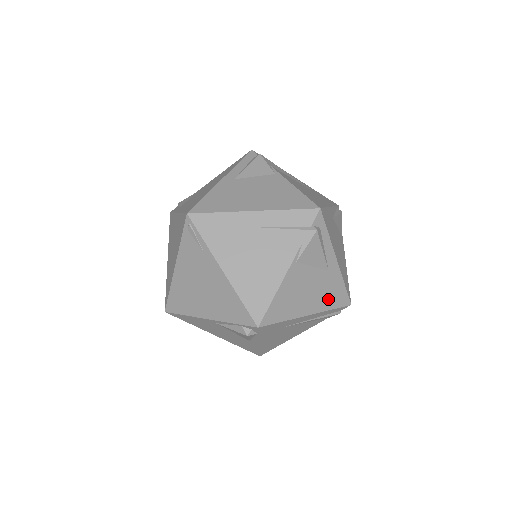
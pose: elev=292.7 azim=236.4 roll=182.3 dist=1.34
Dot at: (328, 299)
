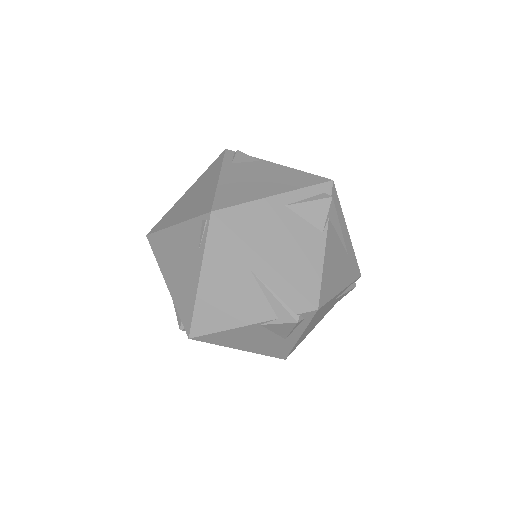
Dot at: (268, 350)
